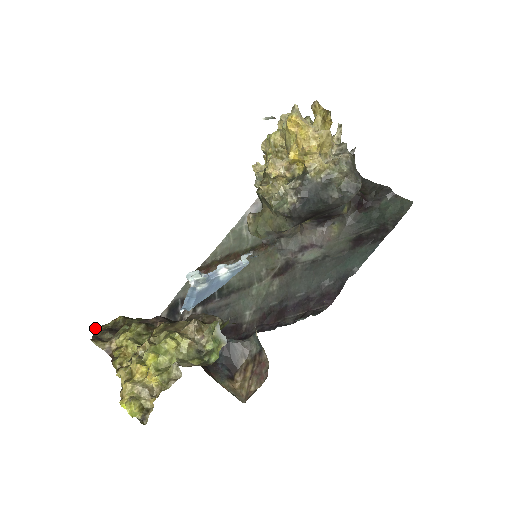
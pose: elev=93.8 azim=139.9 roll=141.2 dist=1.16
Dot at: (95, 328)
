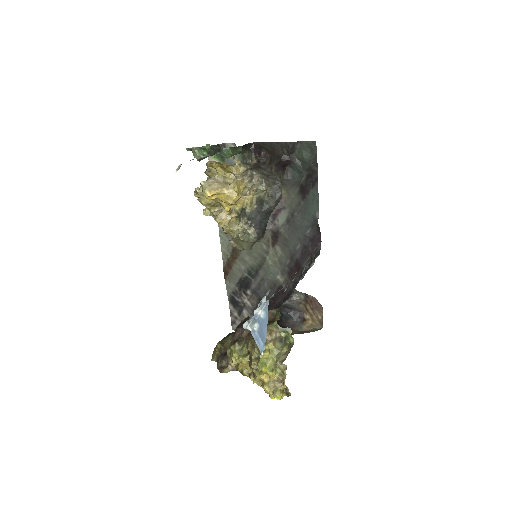
Dot at: (212, 360)
